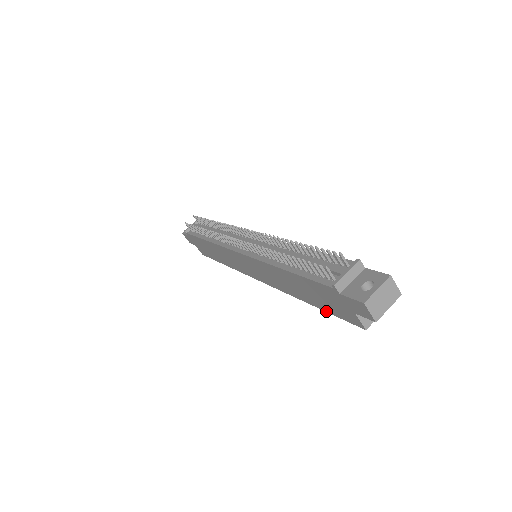
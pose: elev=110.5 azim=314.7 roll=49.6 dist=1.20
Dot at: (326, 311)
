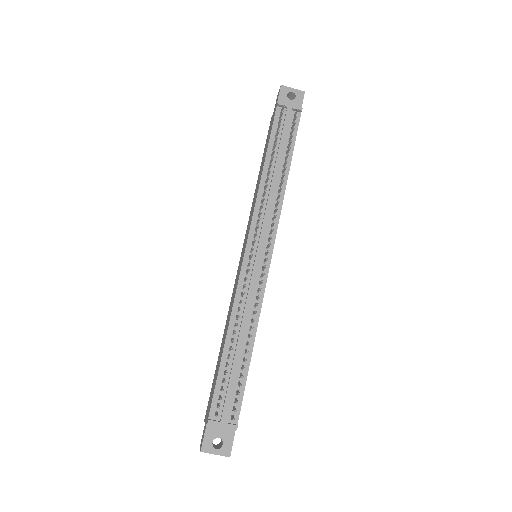
Dot at: (215, 372)
